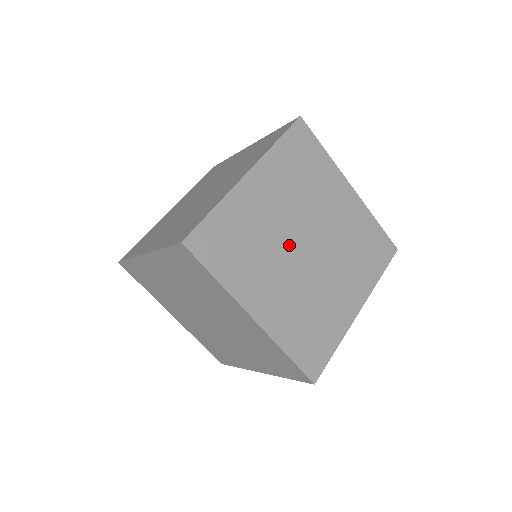
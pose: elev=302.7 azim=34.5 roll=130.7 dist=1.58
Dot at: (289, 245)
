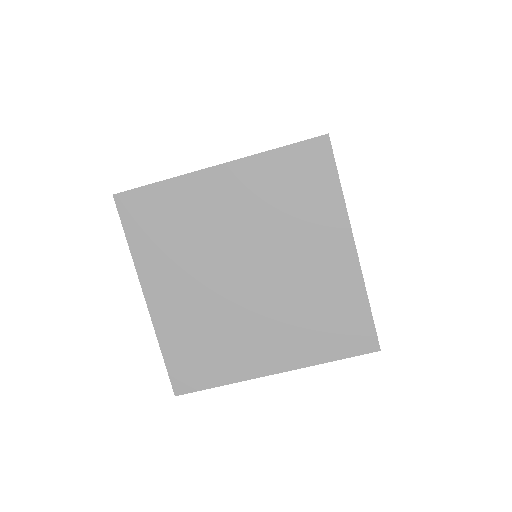
Dot at: (225, 259)
